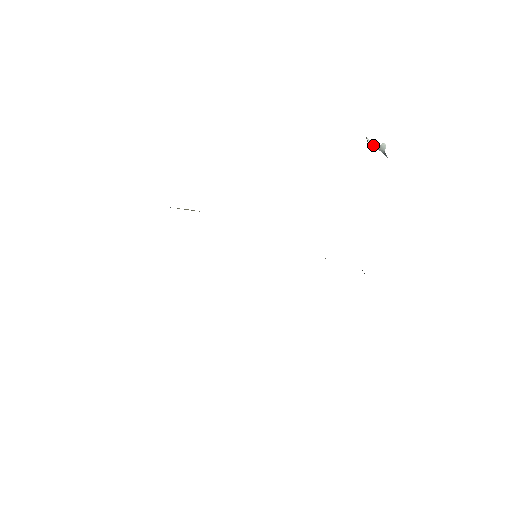
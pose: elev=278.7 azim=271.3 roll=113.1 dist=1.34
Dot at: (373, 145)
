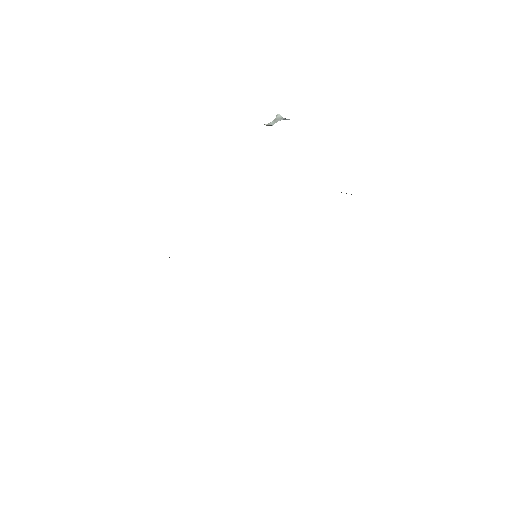
Dot at: (271, 123)
